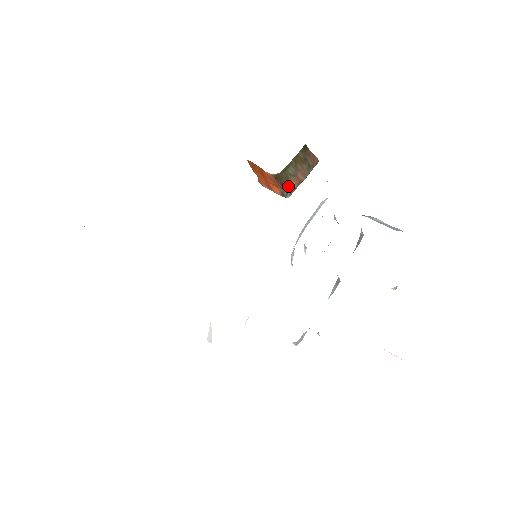
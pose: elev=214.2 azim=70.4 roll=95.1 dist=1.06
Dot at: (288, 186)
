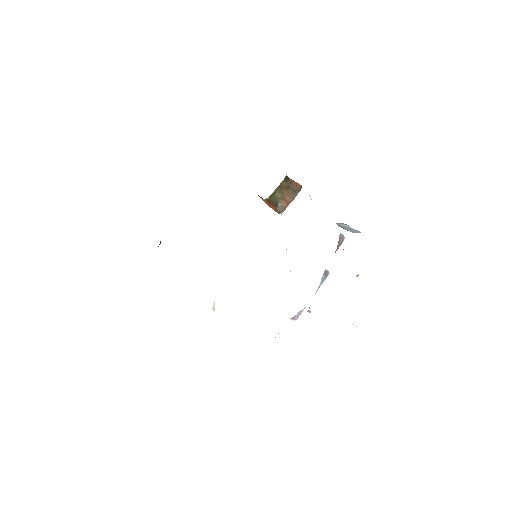
Dot at: (279, 206)
